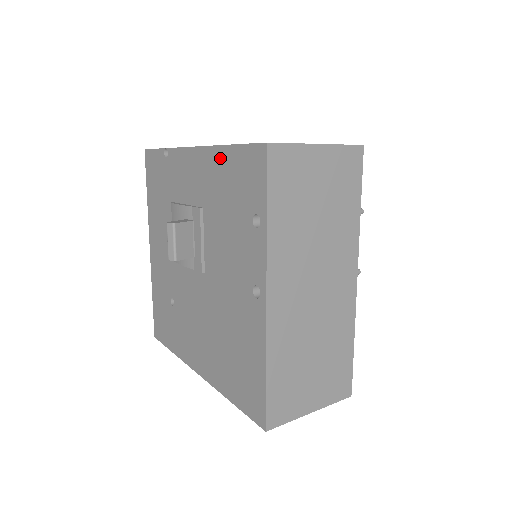
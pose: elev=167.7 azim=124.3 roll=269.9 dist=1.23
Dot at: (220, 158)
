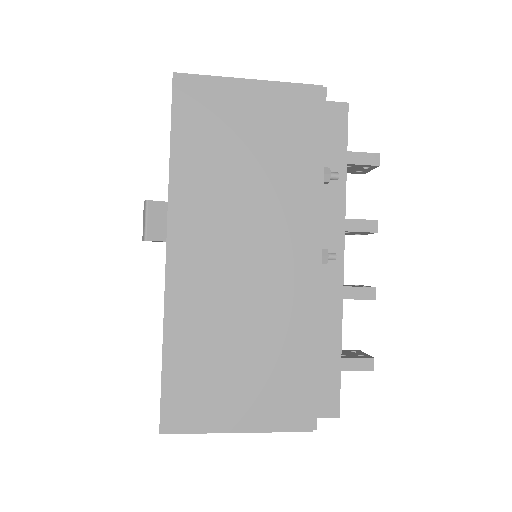
Dot at: occluded
